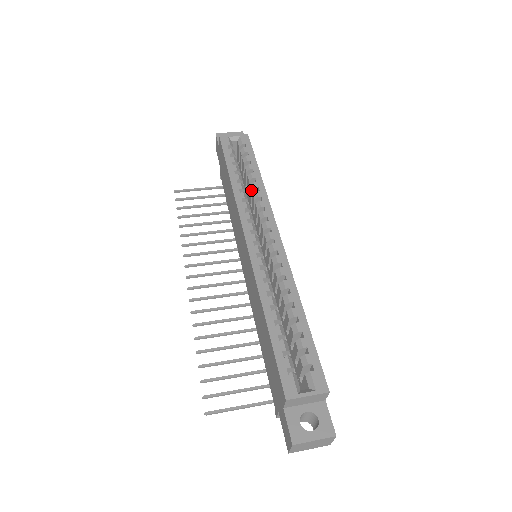
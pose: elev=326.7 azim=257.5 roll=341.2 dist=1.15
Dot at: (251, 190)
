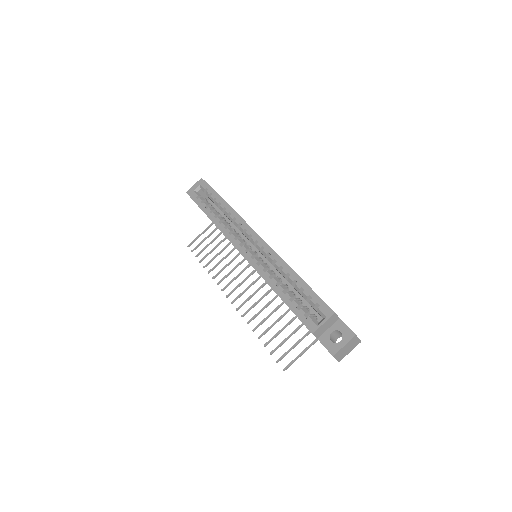
Dot at: occluded
